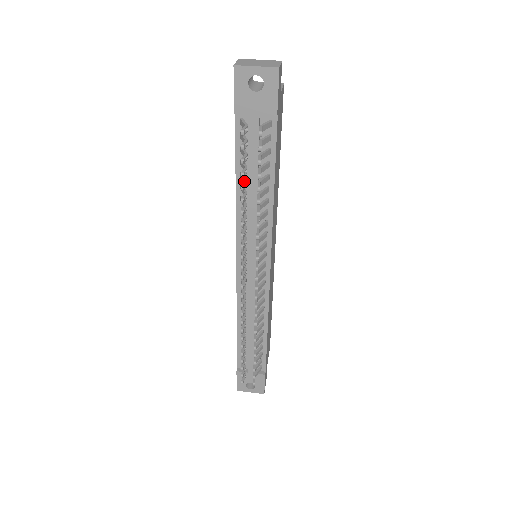
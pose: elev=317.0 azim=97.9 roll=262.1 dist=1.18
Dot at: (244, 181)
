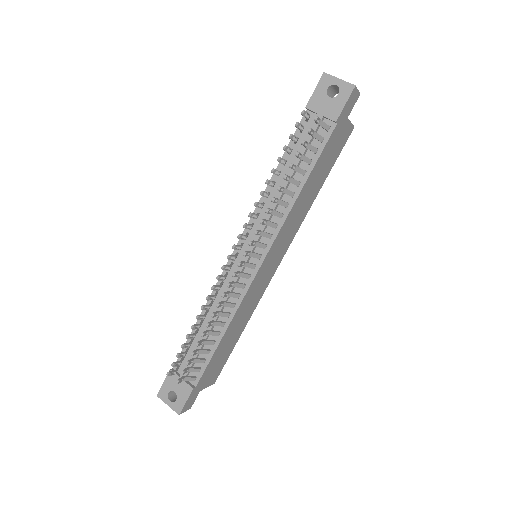
Dot at: (284, 159)
